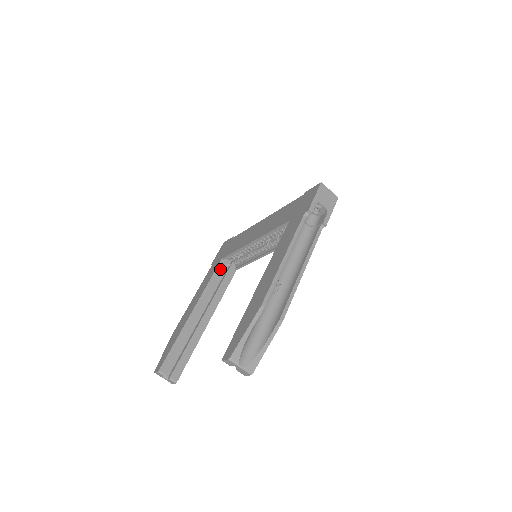
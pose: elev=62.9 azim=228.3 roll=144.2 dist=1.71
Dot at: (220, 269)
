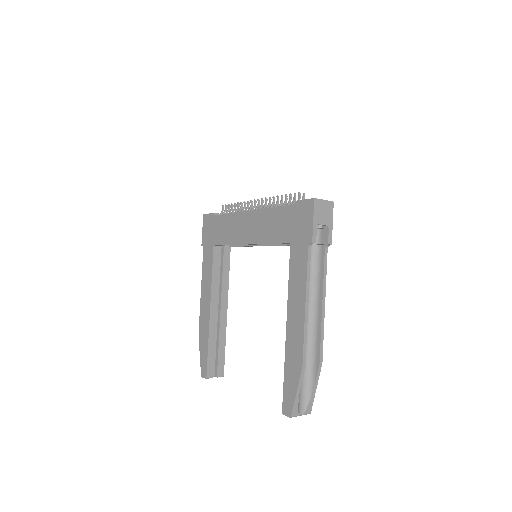
Dot at: (216, 257)
